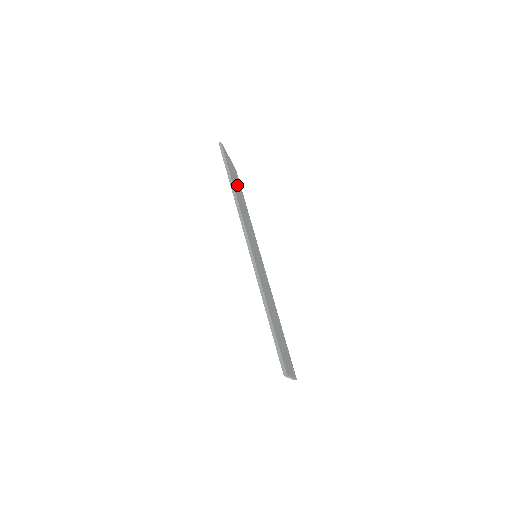
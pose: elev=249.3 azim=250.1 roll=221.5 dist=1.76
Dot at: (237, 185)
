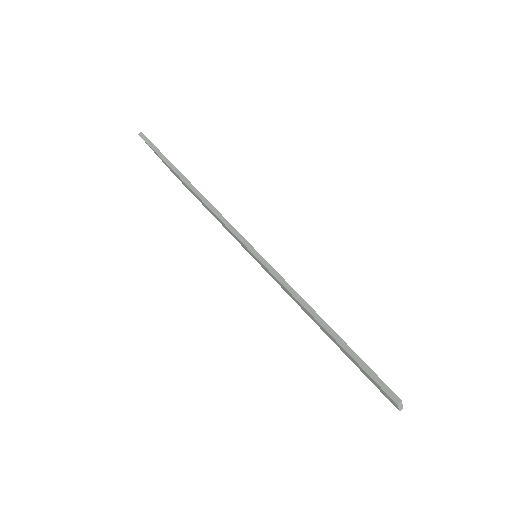
Dot at: occluded
